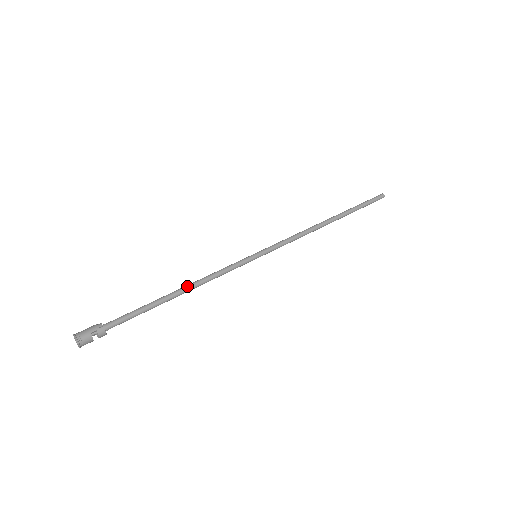
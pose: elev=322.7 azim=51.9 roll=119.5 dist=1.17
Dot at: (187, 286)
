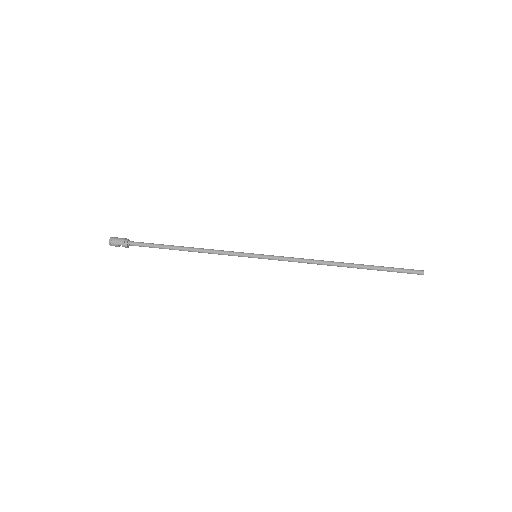
Dot at: (191, 250)
